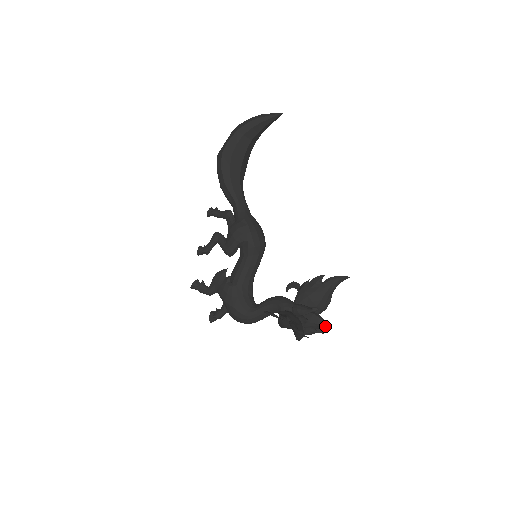
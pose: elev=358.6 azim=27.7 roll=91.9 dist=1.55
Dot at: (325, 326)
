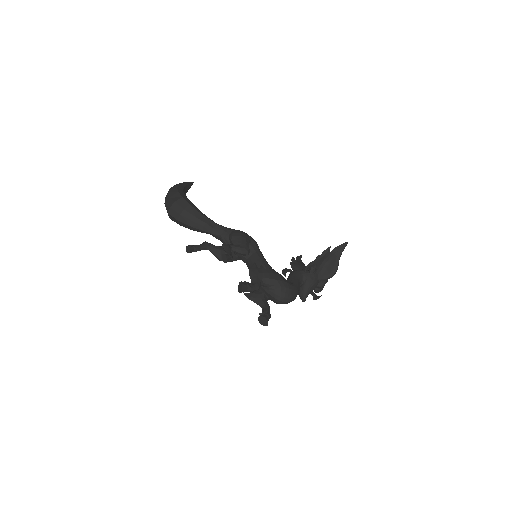
Dot at: occluded
